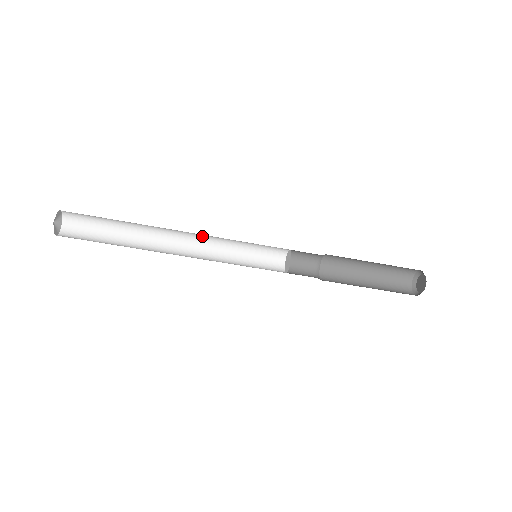
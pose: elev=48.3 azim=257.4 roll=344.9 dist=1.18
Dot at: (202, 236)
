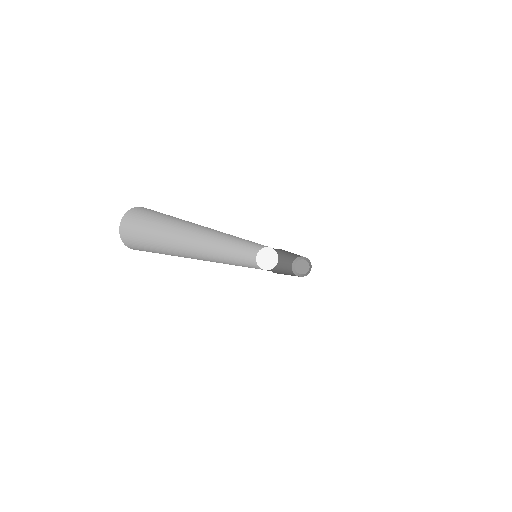
Dot at: occluded
